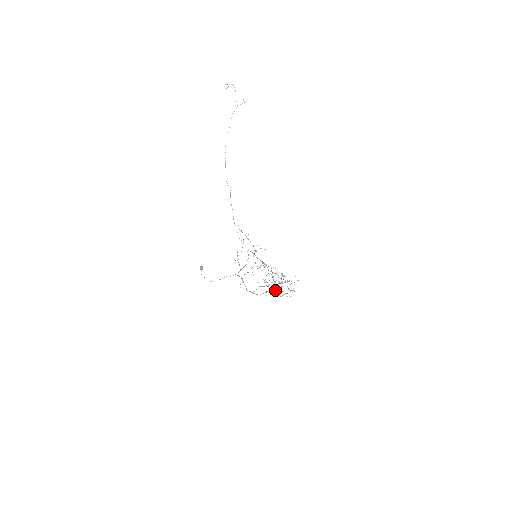
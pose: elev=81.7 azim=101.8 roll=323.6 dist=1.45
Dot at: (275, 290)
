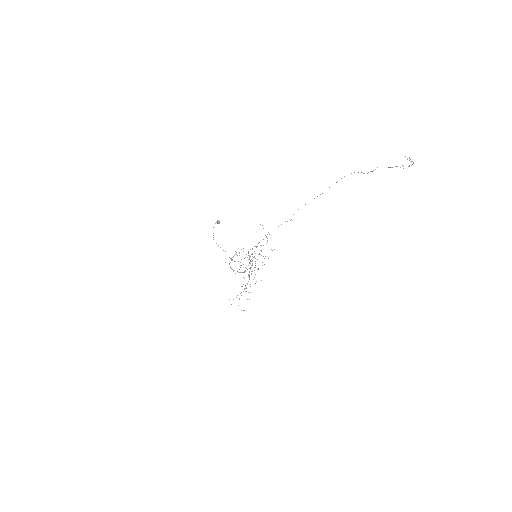
Dot at: occluded
